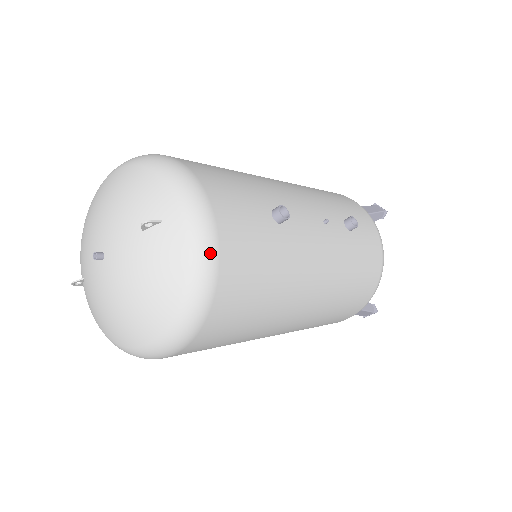
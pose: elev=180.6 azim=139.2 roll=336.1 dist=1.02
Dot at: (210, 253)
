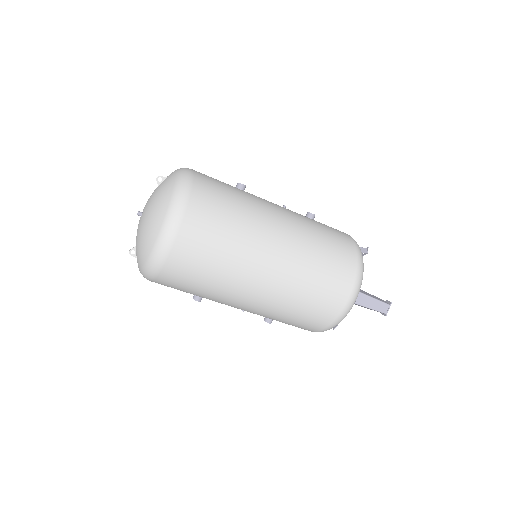
Dot at: (188, 173)
